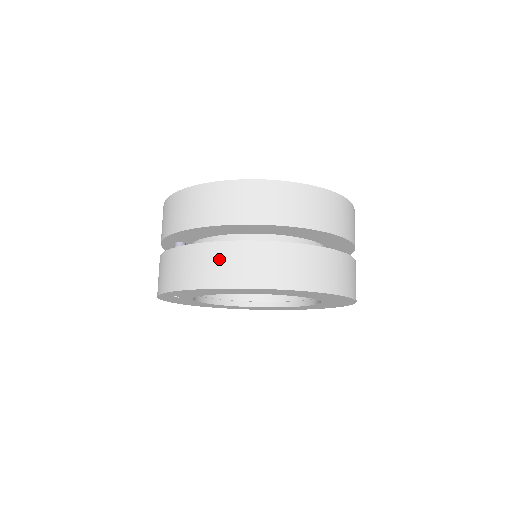
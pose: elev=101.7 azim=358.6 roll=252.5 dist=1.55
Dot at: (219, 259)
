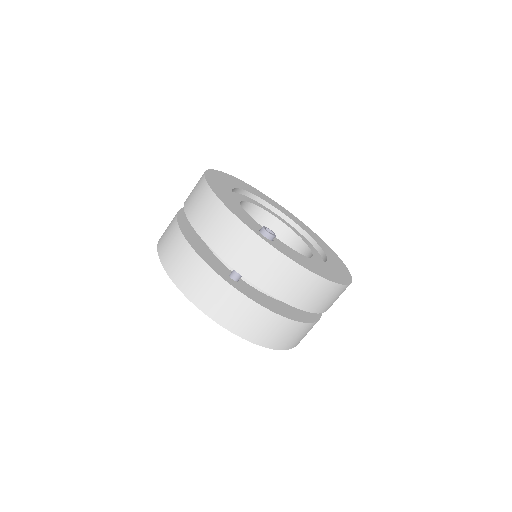
Dot at: (293, 333)
